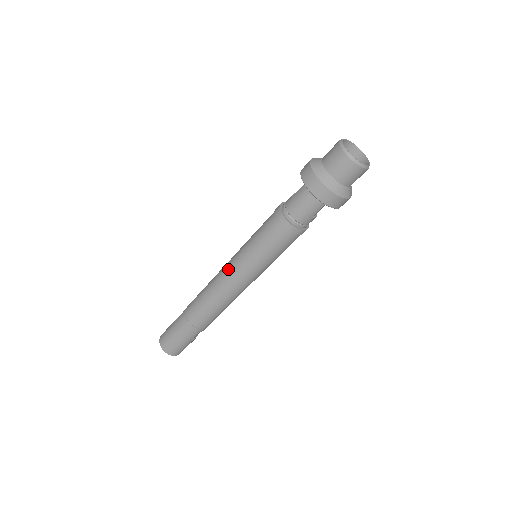
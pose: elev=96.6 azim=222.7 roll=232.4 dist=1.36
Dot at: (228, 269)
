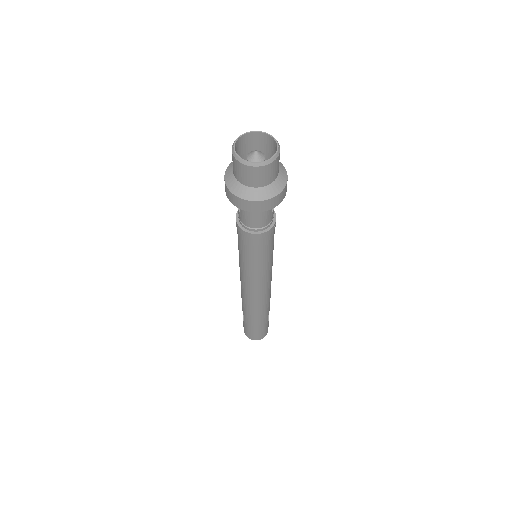
Dot at: (246, 282)
